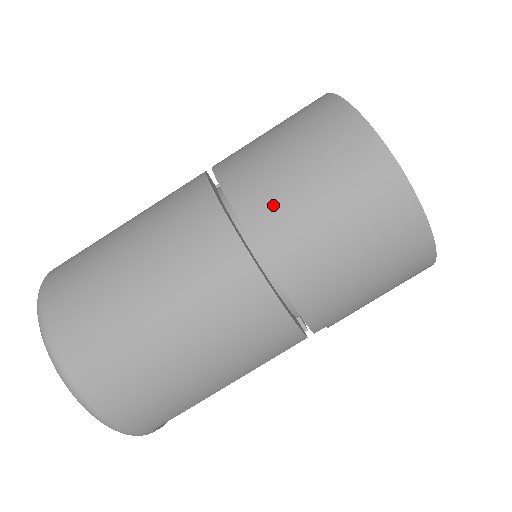
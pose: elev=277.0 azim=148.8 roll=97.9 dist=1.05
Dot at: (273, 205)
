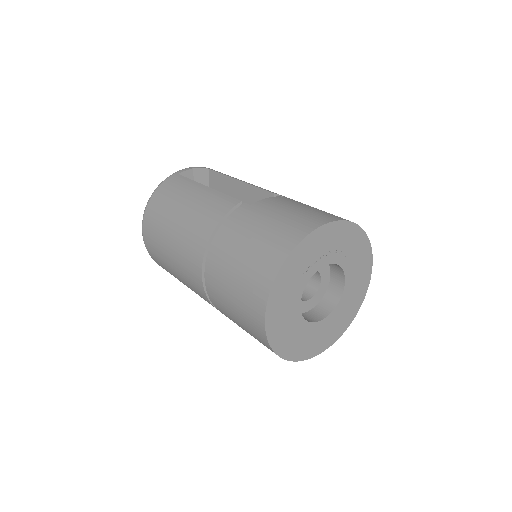
Dot at: (217, 274)
